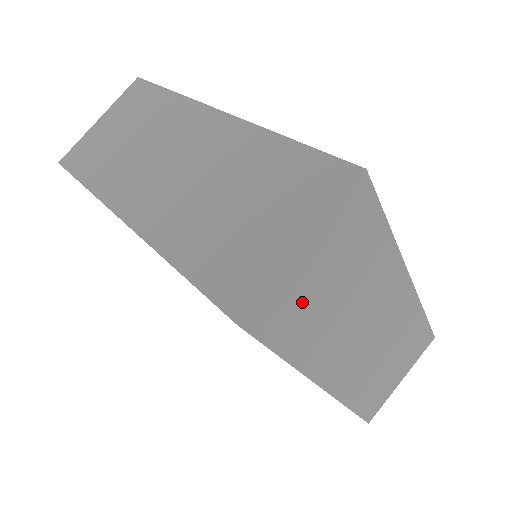
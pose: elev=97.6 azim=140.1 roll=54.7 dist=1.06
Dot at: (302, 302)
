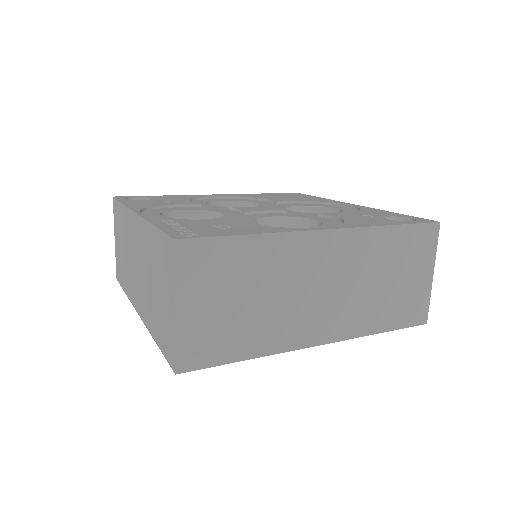
Dot at: (218, 328)
